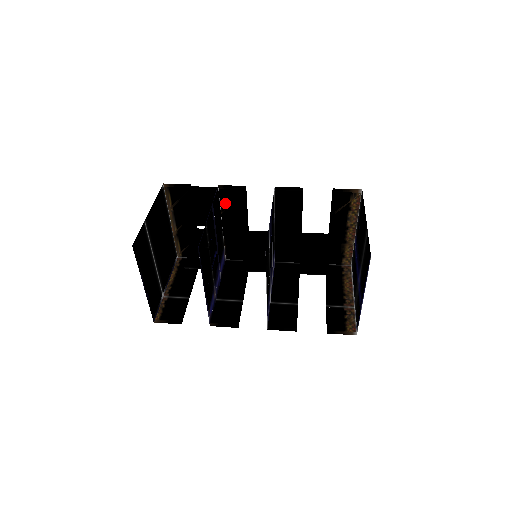
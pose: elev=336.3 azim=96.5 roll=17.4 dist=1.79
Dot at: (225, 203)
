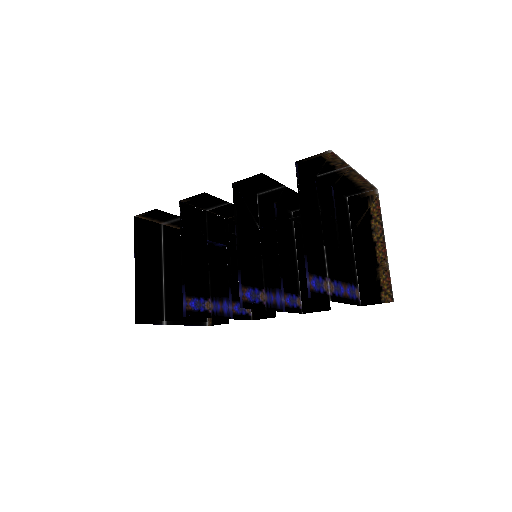
Dot at: occluded
